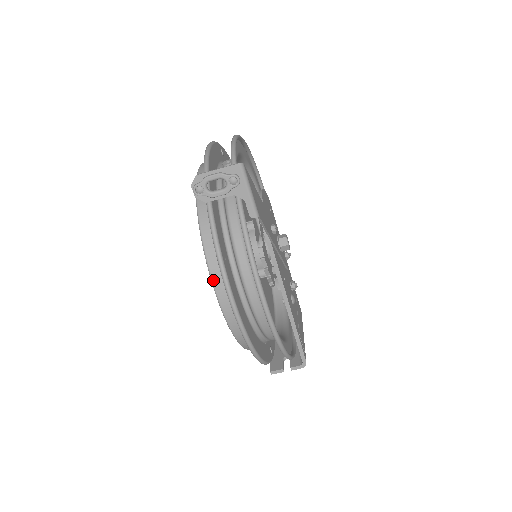
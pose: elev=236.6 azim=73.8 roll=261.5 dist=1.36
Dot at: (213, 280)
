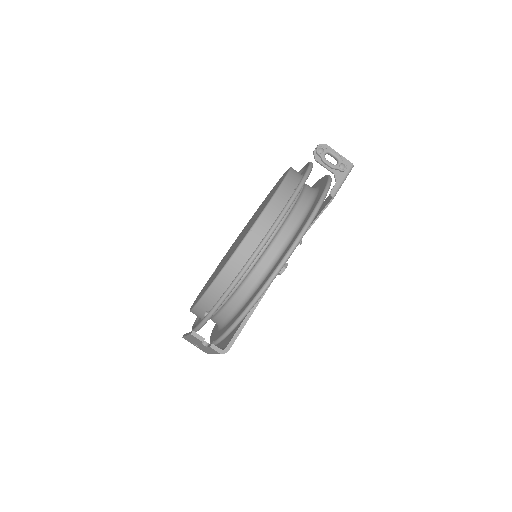
Dot at: (275, 196)
